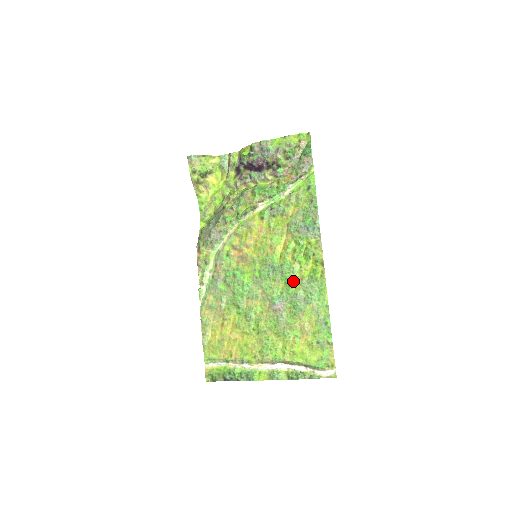
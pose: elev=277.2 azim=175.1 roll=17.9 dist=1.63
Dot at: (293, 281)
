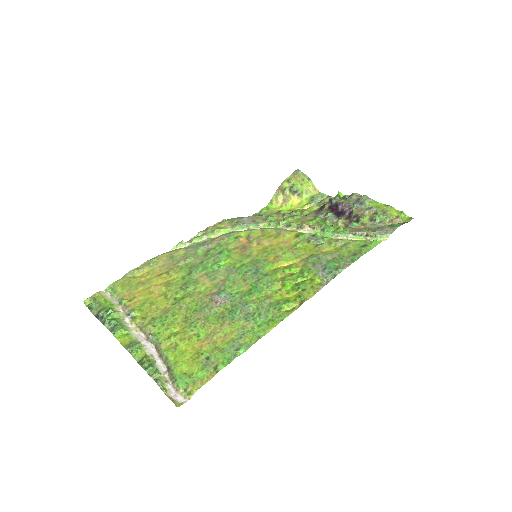
Dot at: (259, 293)
